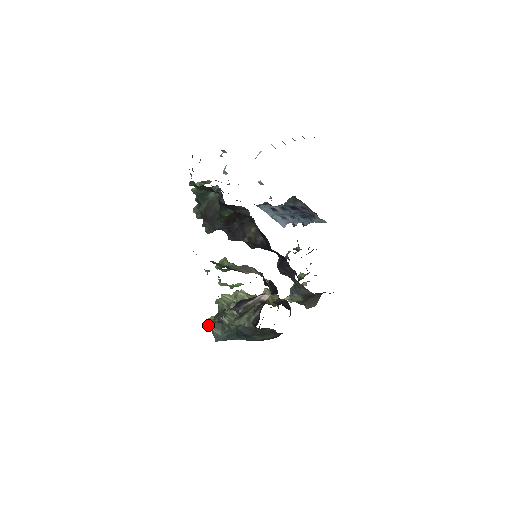
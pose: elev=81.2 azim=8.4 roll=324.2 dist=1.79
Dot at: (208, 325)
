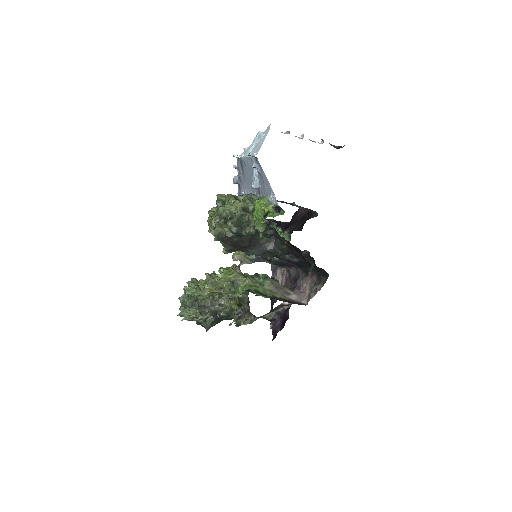
Dot at: (191, 319)
